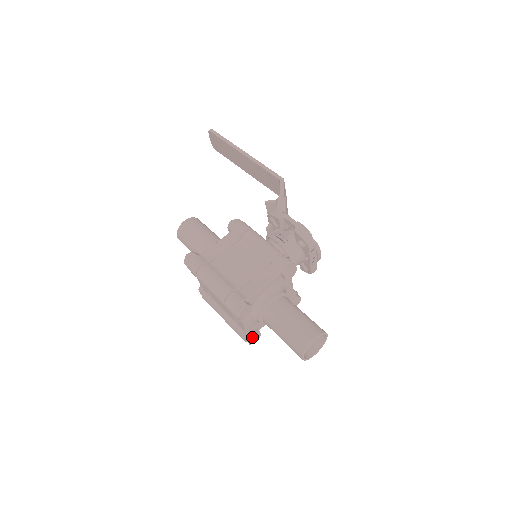
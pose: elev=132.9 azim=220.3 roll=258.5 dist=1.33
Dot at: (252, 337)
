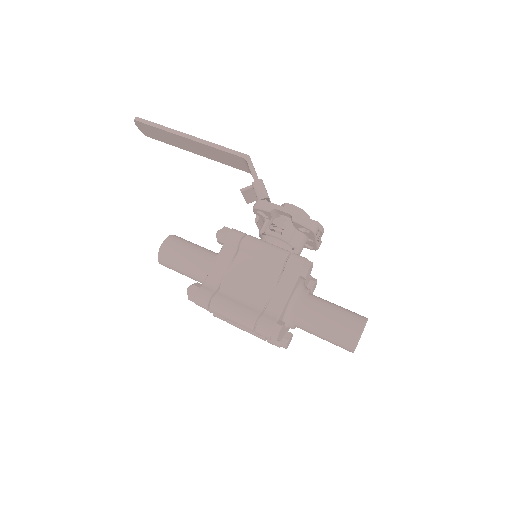
Dot at: (287, 343)
